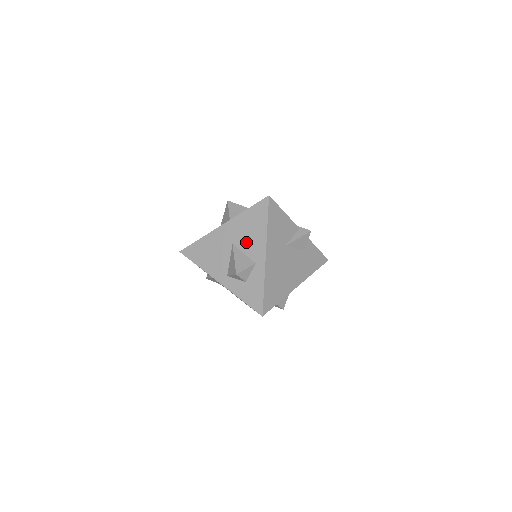
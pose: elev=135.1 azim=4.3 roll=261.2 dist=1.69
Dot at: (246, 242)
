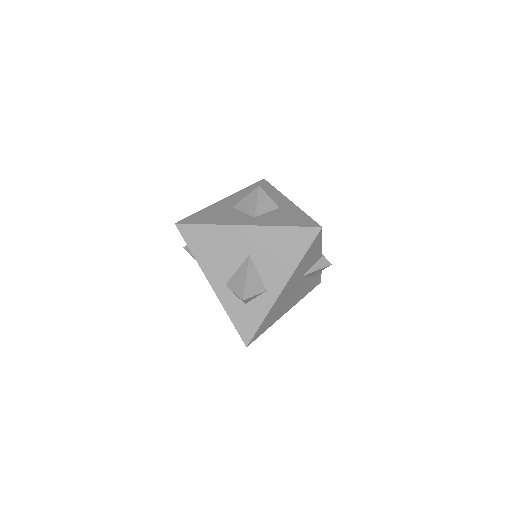
Dot at: (267, 262)
